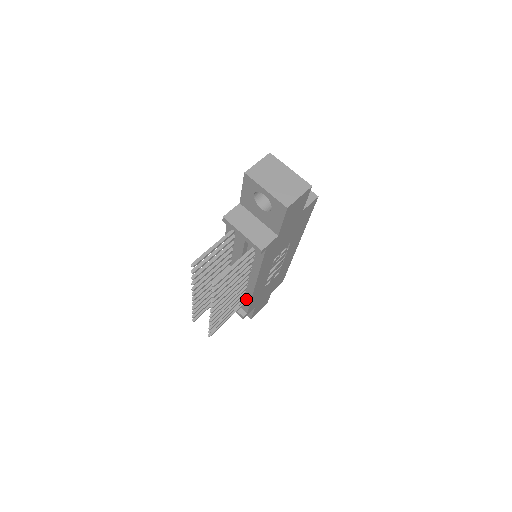
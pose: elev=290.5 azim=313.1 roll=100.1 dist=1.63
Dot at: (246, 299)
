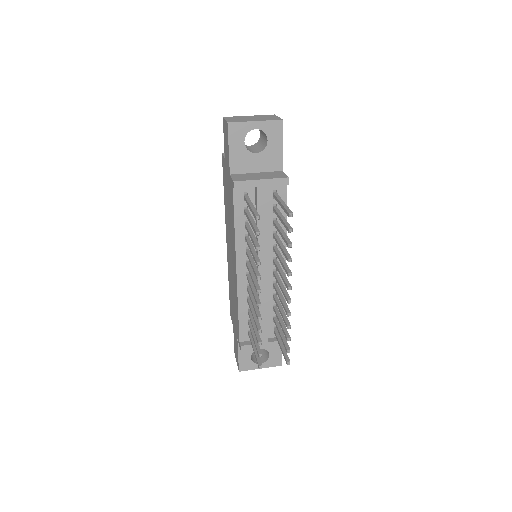
Dot at: occluded
